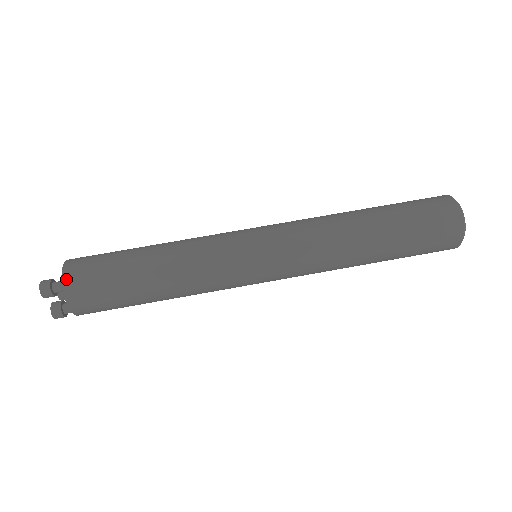
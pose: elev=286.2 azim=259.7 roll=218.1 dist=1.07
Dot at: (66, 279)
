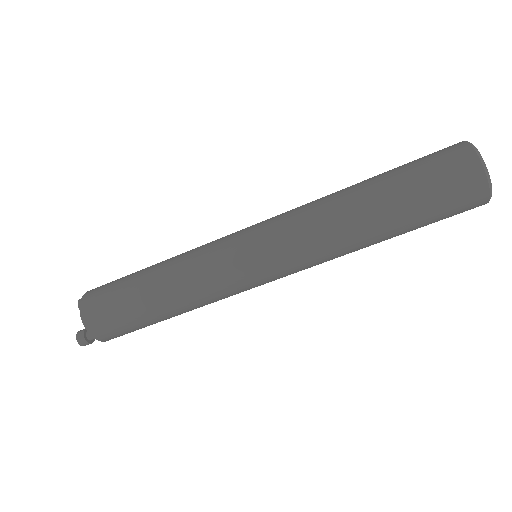
Dot at: (98, 338)
